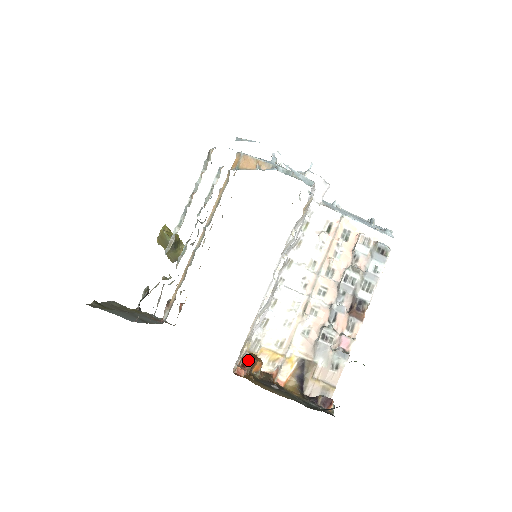
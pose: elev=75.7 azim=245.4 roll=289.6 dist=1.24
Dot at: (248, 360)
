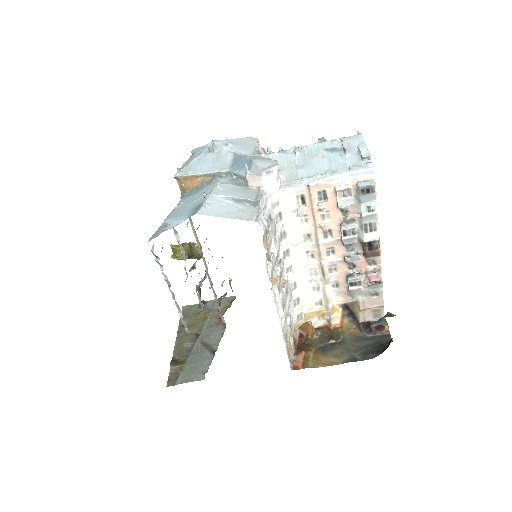
Dot at: (301, 335)
